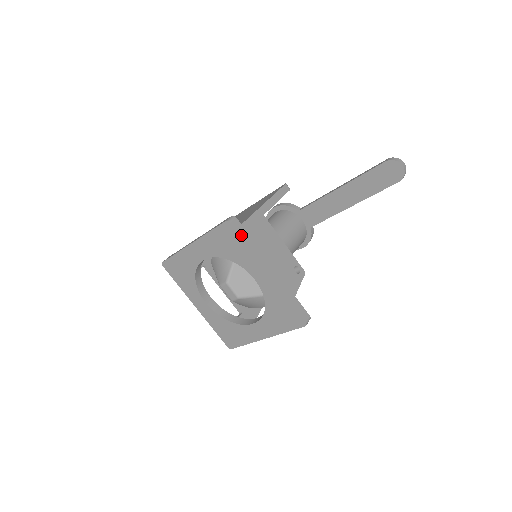
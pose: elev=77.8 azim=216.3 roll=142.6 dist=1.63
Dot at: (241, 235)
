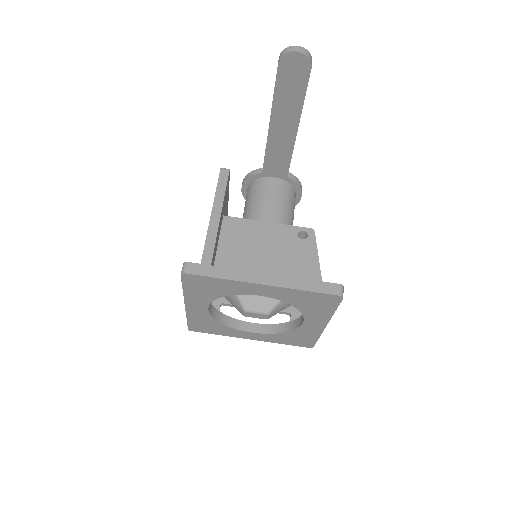
Dot at: (205, 275)
